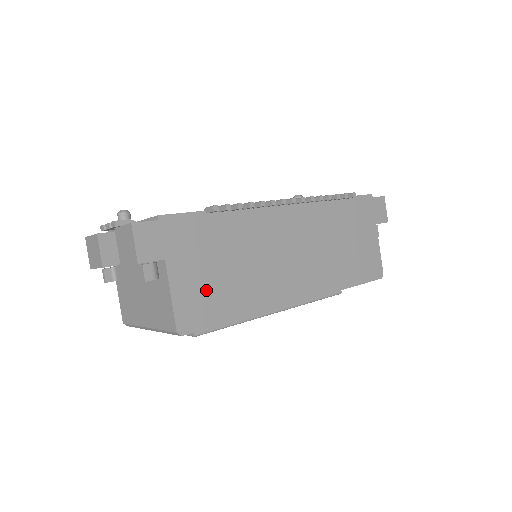
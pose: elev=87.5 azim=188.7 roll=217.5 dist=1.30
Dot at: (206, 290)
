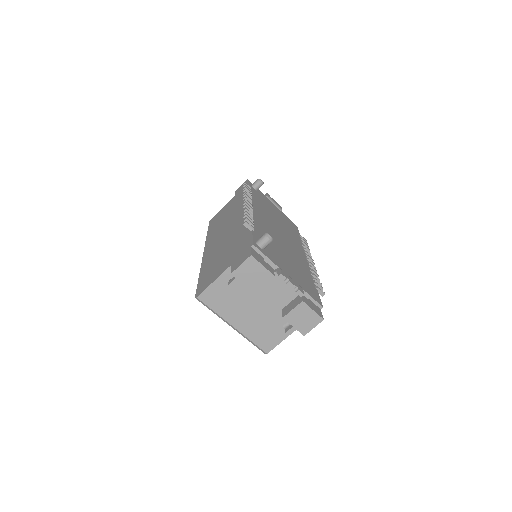
Dot at: occluded
